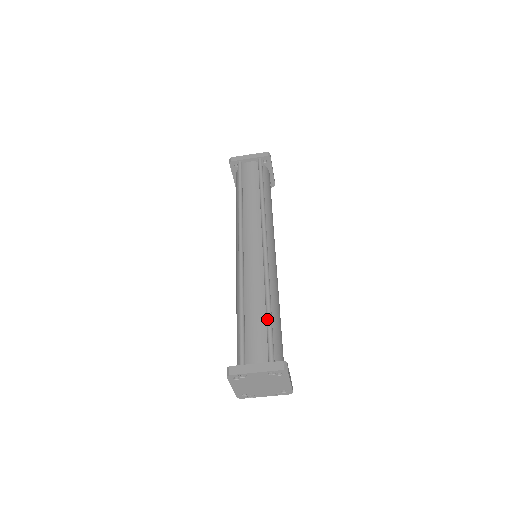
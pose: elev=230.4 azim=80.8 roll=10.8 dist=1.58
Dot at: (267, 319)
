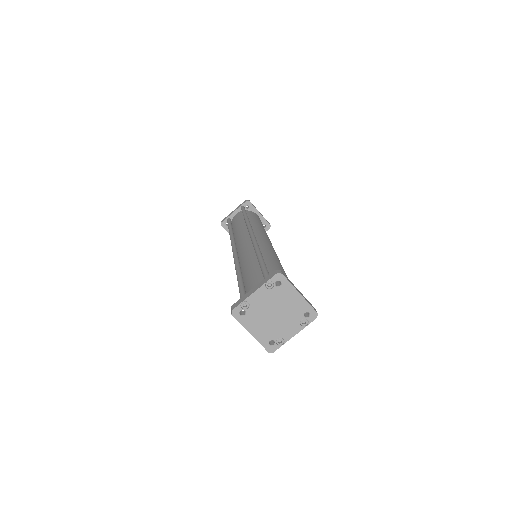
Dot at: (259, 263)
